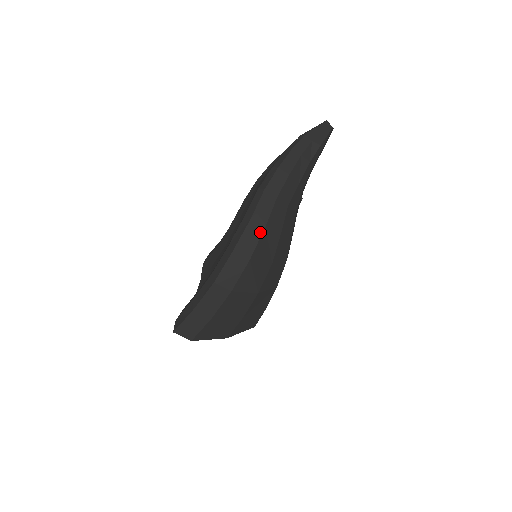
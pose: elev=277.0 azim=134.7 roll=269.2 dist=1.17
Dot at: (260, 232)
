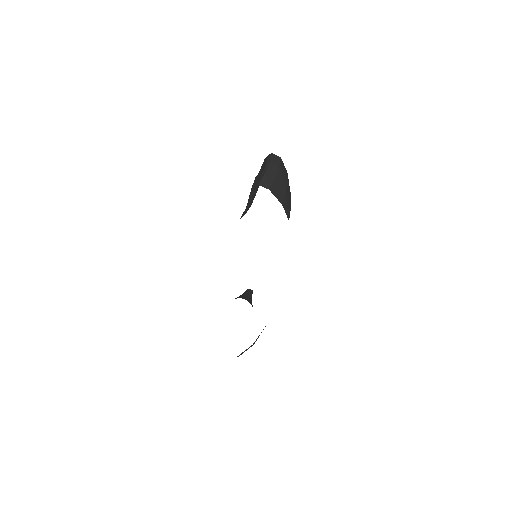
Dot at: occluded
